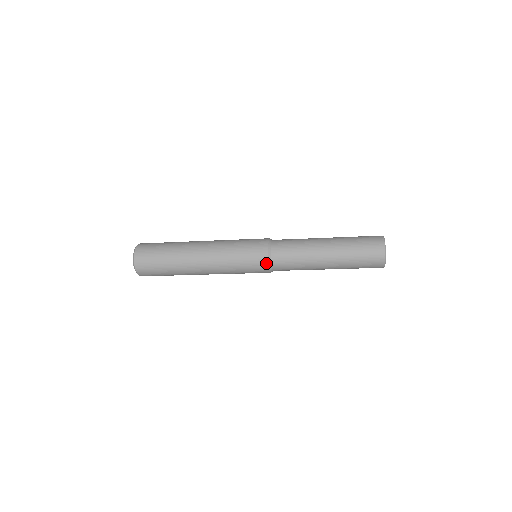
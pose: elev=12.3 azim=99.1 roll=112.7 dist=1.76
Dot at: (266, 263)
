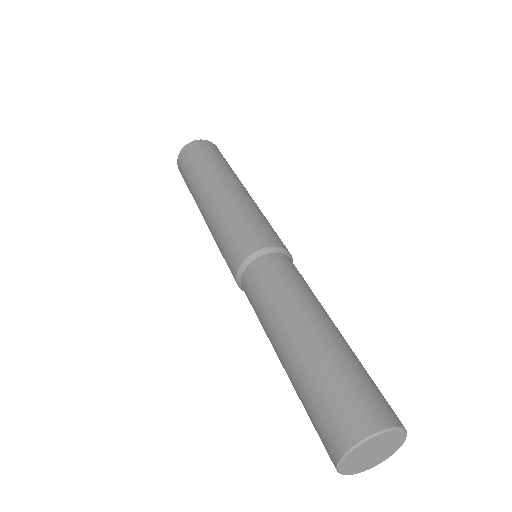
Dot at: occluded
